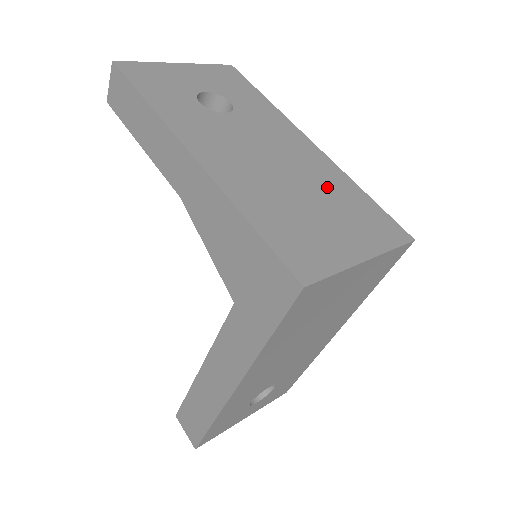
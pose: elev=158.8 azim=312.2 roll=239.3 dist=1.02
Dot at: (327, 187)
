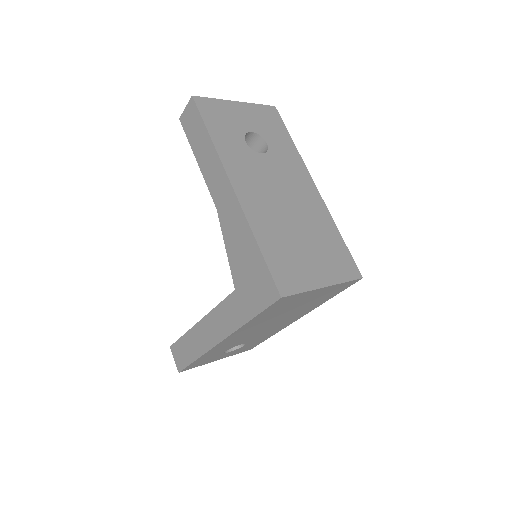
Dot at: (316, 227)
